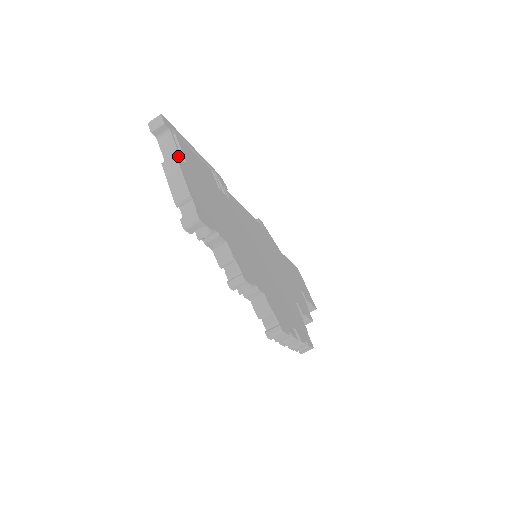
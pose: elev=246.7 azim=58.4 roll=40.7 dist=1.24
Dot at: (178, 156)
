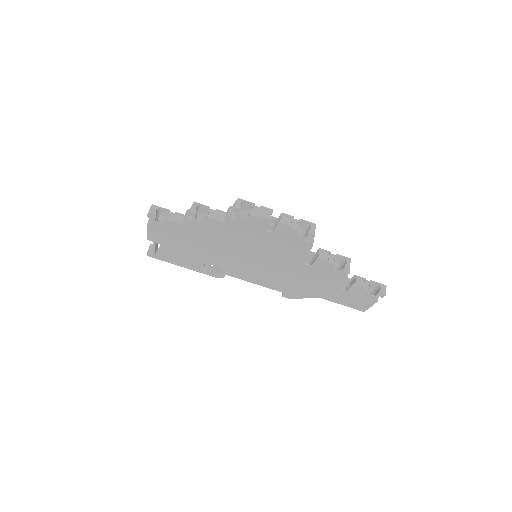
Dot at: occluded
